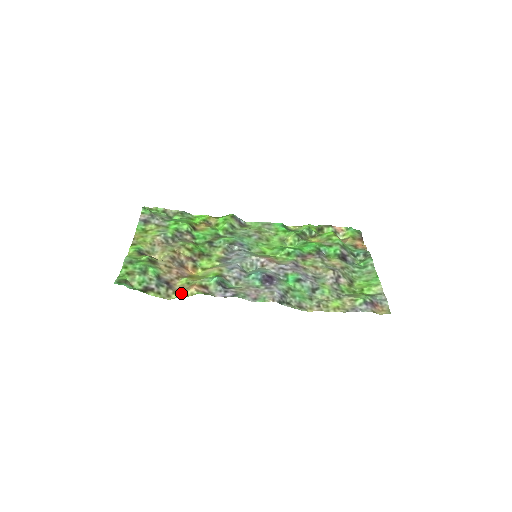
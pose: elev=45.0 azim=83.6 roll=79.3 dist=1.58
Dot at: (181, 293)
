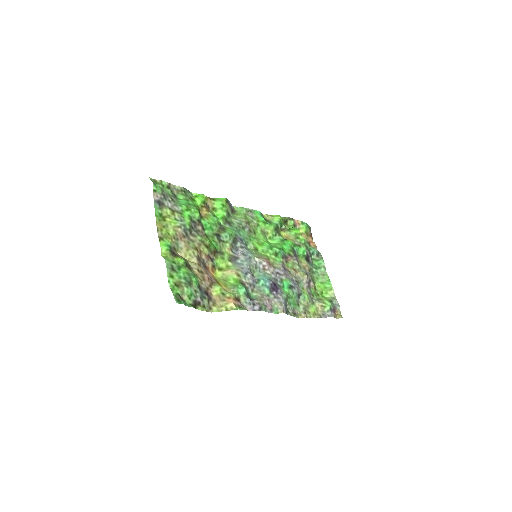
Dot at: (220, 305)
